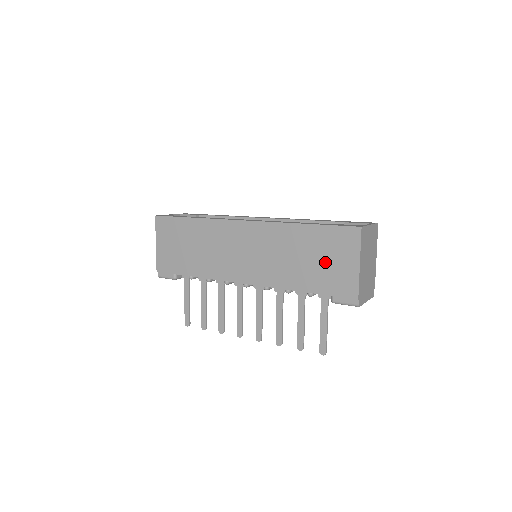
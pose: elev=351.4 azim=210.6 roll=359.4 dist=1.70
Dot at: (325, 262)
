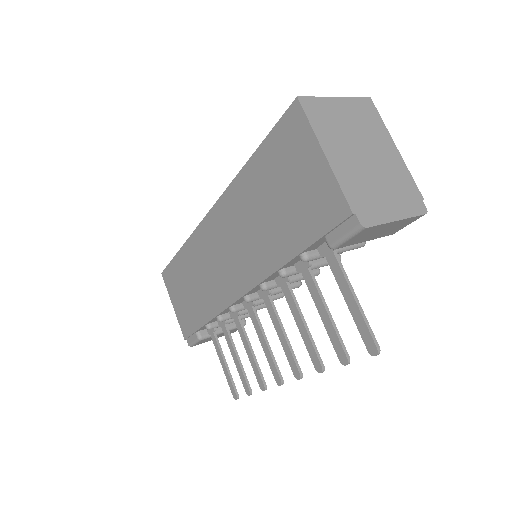
Dot at: (290, 191)
